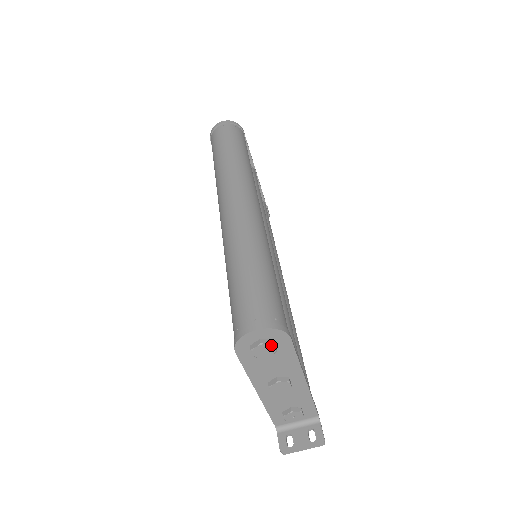
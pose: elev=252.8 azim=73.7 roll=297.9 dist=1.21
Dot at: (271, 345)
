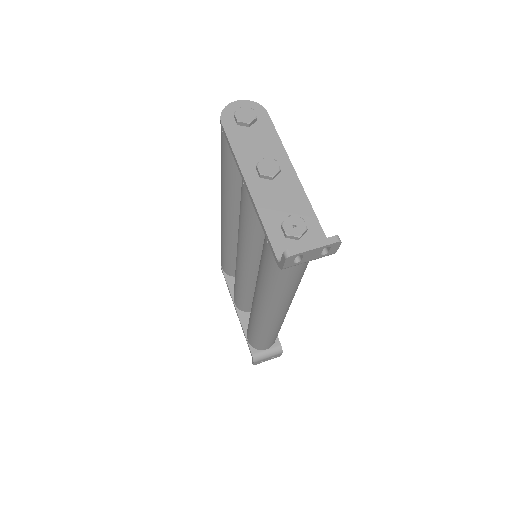
Dot at: (251, 109)
